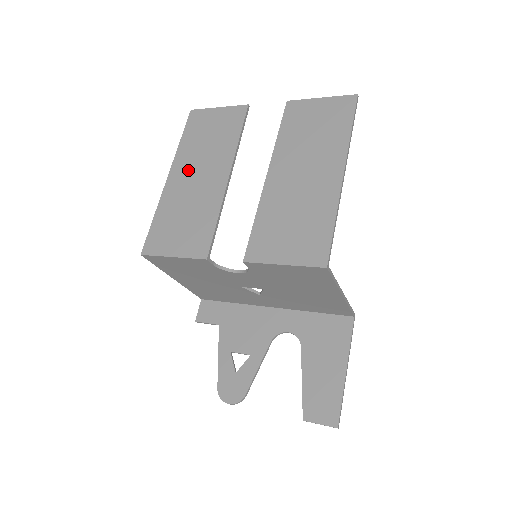
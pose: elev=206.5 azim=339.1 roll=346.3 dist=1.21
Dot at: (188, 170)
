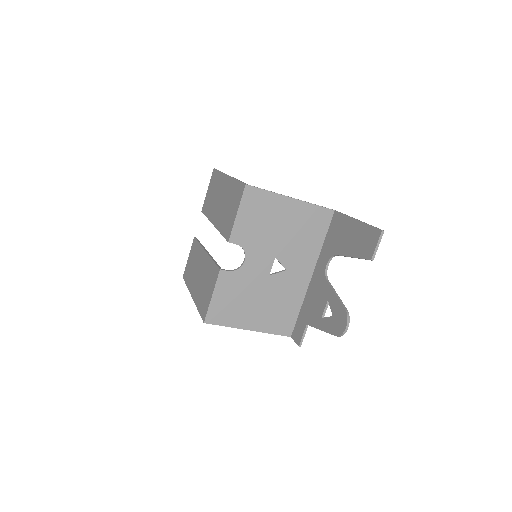
Dot at: (195, 281)
